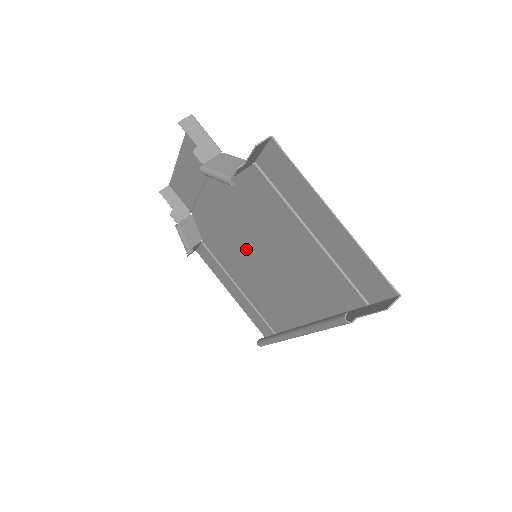
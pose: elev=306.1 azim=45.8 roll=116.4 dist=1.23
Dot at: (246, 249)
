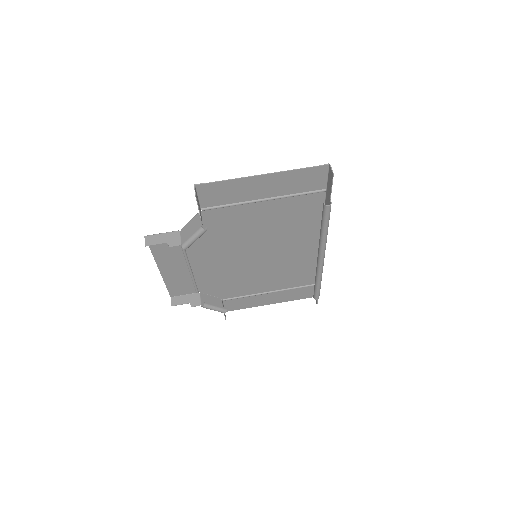
Dot at: (247, 262)
